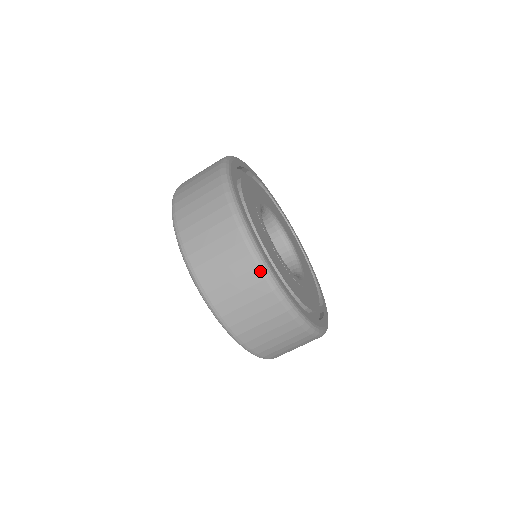
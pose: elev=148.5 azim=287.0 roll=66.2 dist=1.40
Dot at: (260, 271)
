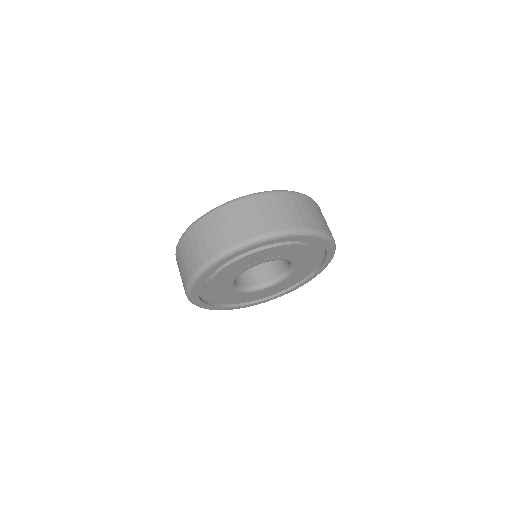
Dot at: occluded
